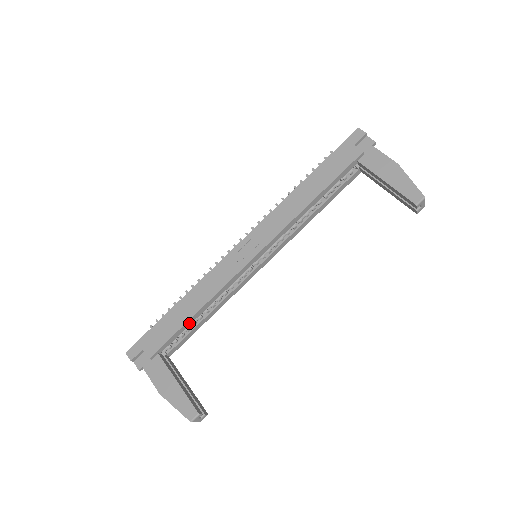
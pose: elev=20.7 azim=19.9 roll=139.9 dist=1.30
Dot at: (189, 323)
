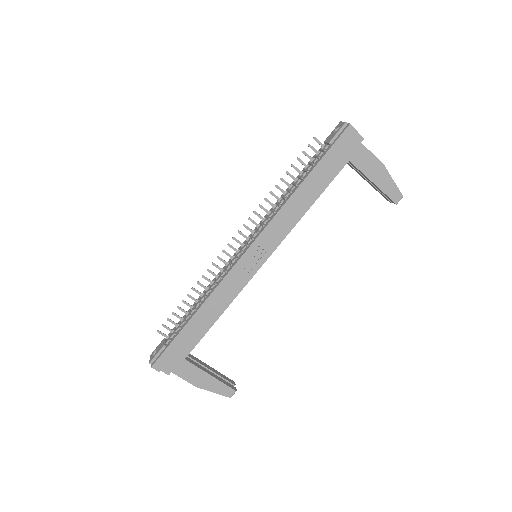
Dot at: (207, 329)
